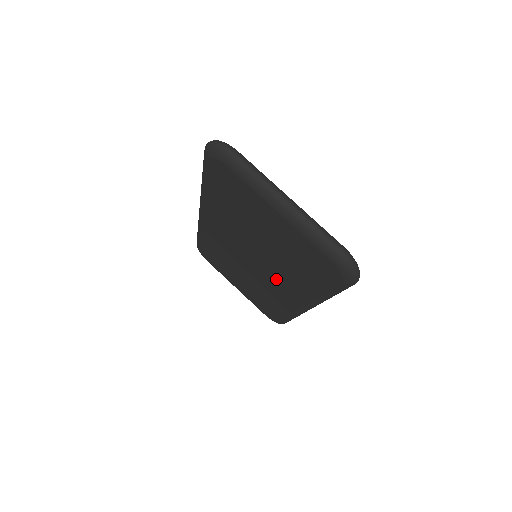
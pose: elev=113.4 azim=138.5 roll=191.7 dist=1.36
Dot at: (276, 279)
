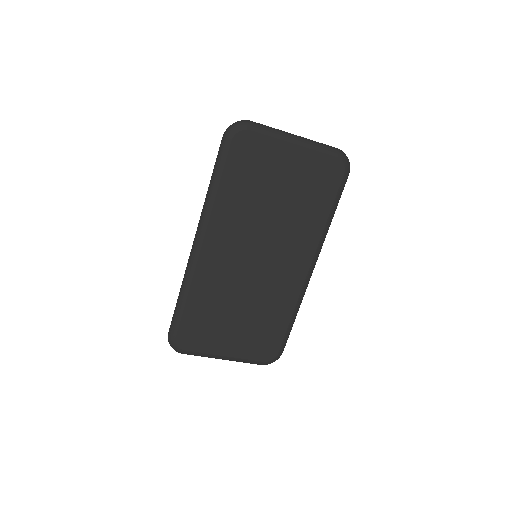
Dot at: (285, 253)
